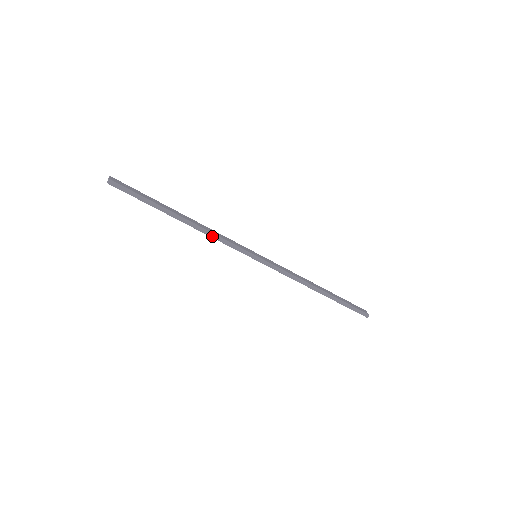
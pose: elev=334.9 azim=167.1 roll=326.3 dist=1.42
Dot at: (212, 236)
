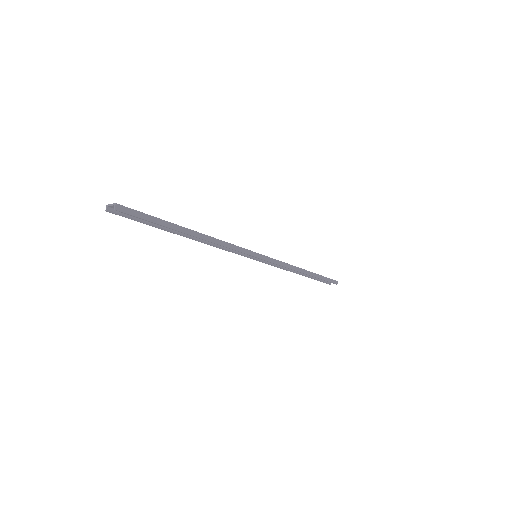
Dot at: (223, 245)
